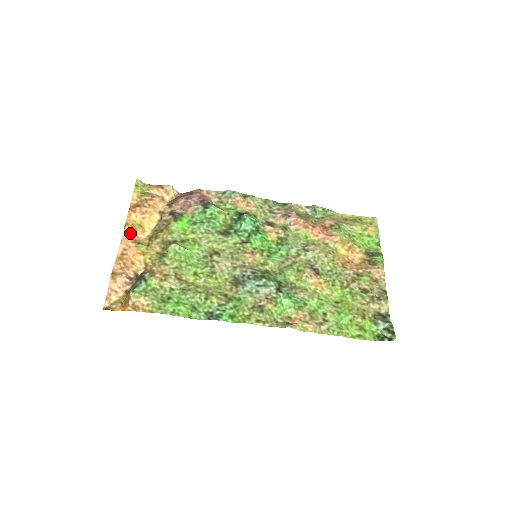
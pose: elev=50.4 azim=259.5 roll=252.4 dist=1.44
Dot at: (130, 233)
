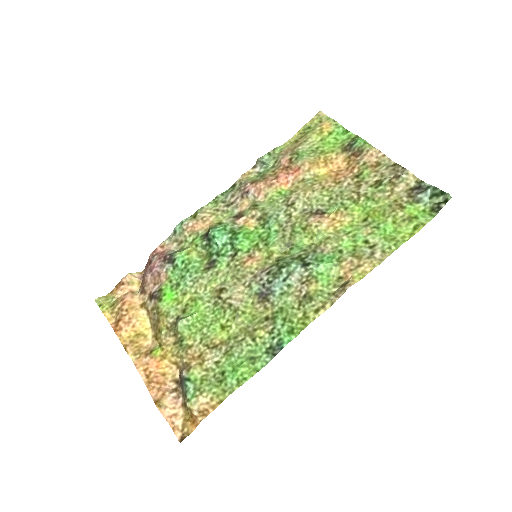
Dot at: (135, 351)
